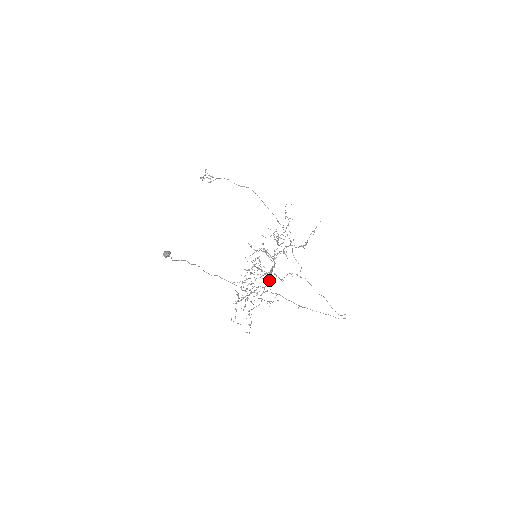
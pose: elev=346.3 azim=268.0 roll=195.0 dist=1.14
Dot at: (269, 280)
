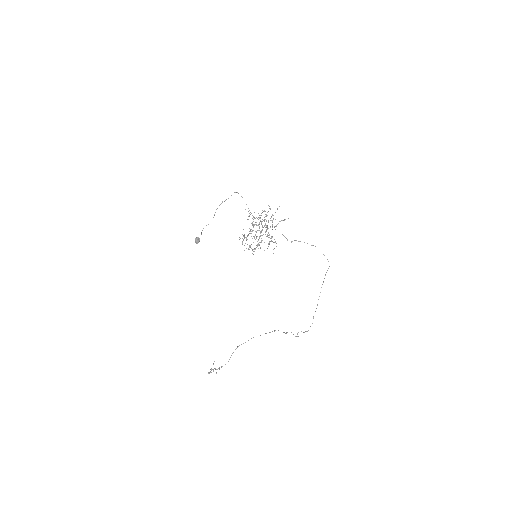
Dot at: (264, 221)
